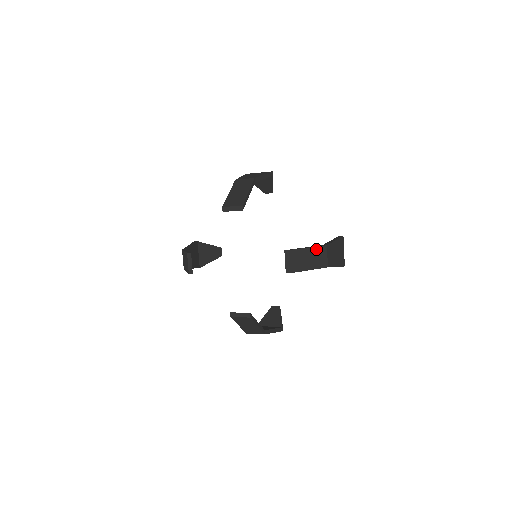
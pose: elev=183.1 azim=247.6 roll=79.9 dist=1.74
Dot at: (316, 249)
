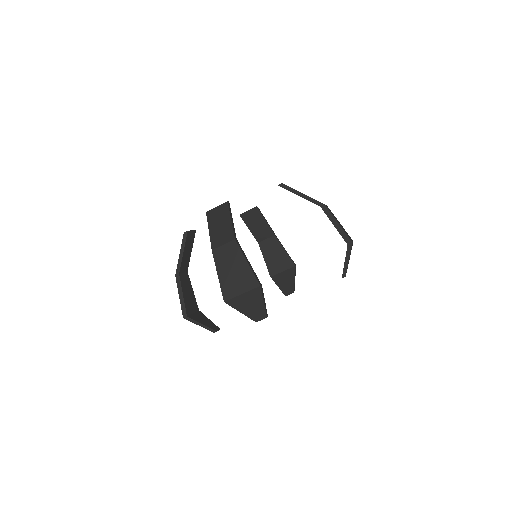
Dot at: occluded
